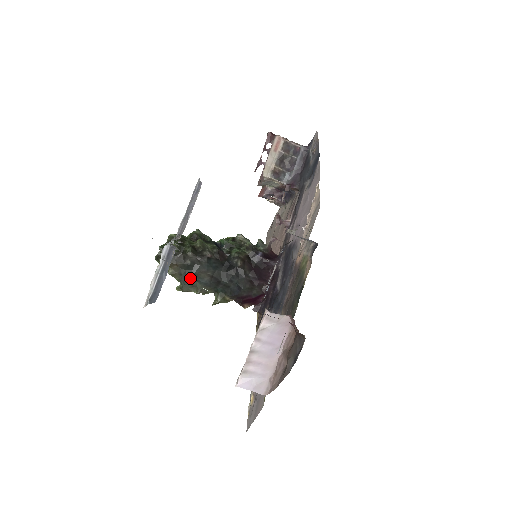
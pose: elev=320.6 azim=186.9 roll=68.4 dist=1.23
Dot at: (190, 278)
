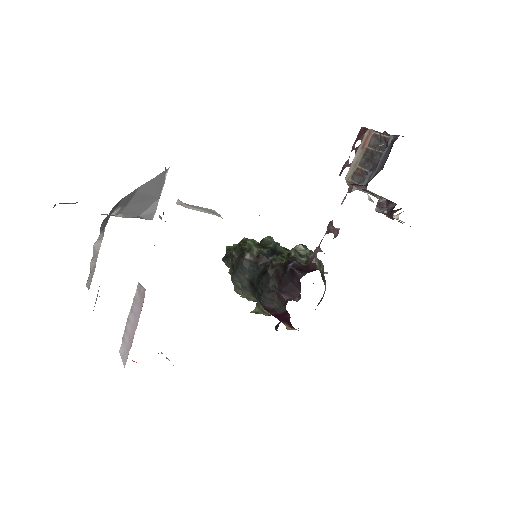
Dot at: (233, 278)
